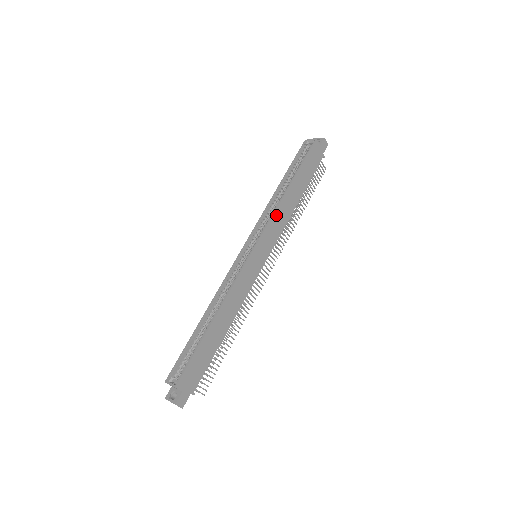
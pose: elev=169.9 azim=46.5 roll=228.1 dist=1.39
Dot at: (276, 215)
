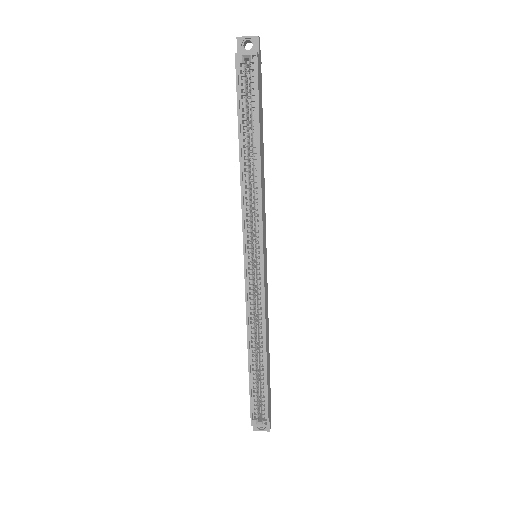
Dot at: (262, 202)
